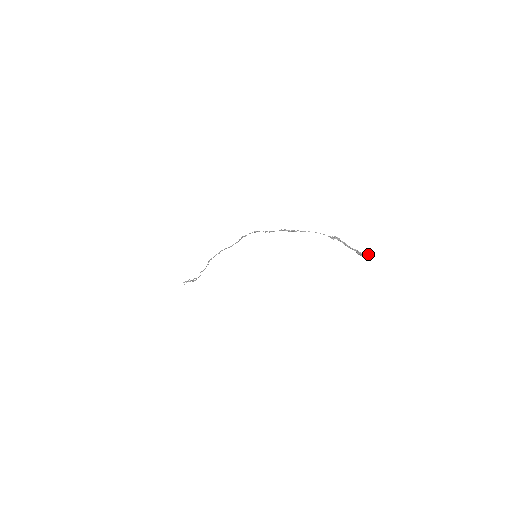
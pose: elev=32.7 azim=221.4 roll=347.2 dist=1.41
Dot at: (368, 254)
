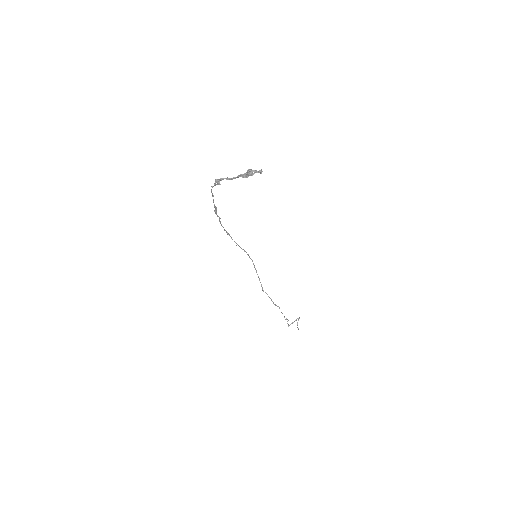
Dot at: (250, 169)
